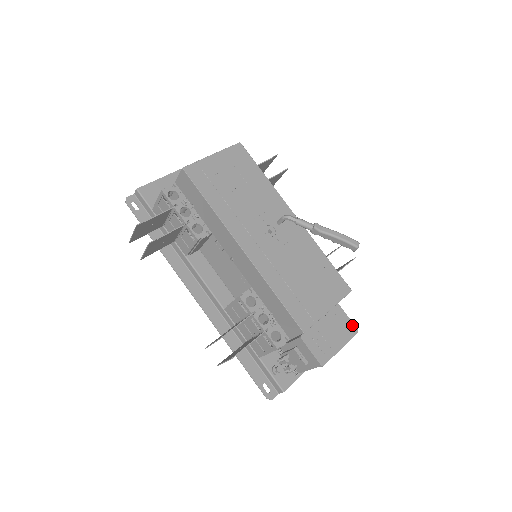
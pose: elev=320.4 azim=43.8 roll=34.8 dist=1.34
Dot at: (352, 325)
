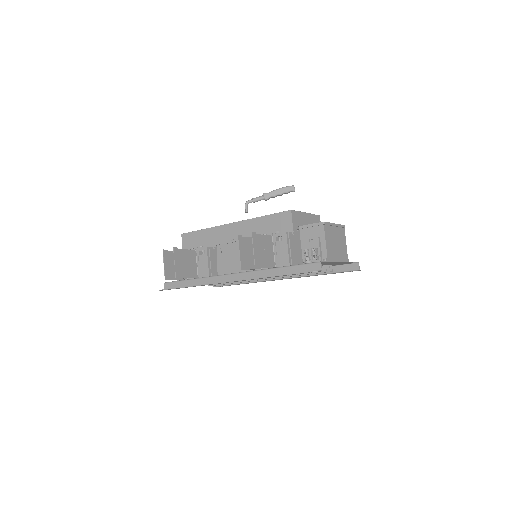
Dot at: occluded
